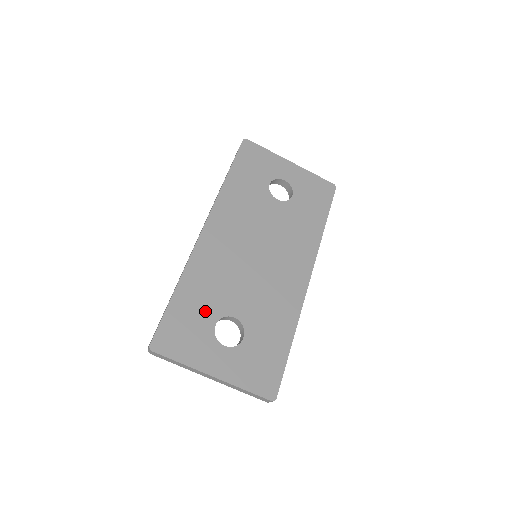
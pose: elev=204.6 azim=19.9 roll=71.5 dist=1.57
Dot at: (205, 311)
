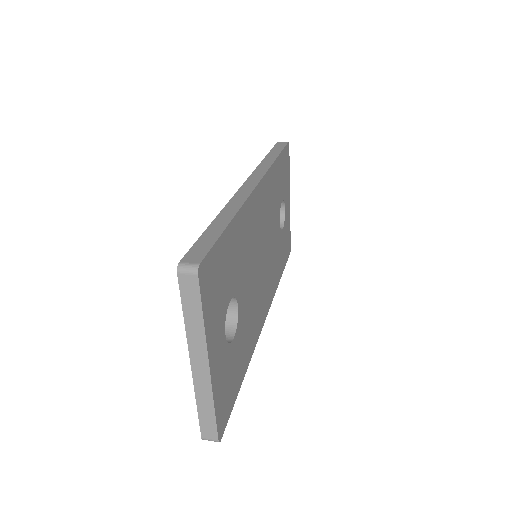
Dot at: (233, 274)
